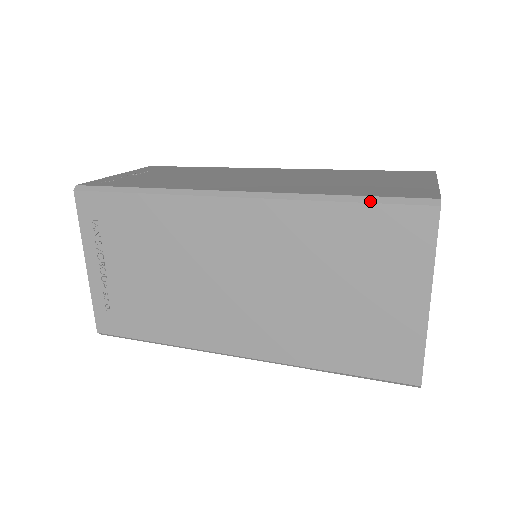
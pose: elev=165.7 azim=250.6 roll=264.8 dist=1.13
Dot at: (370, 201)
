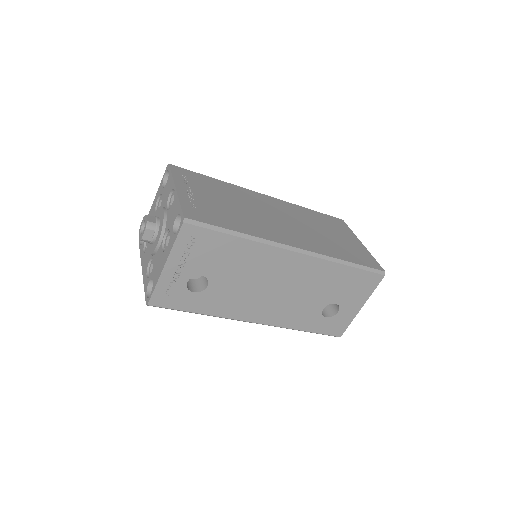
Dot at: (320, 213)
